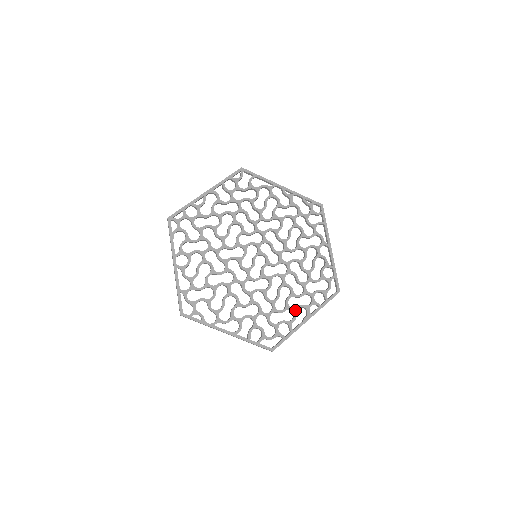
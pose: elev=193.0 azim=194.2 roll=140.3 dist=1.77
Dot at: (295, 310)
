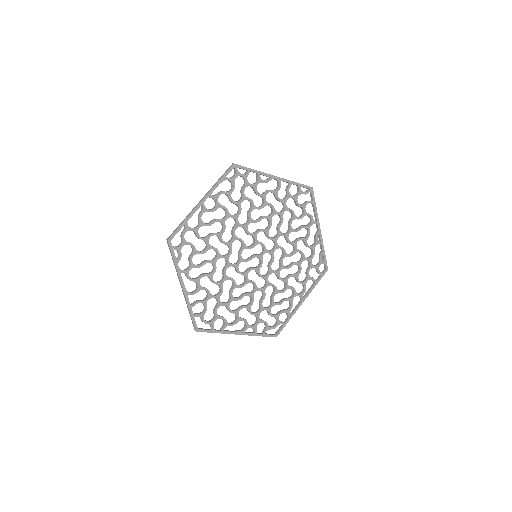
Dot at: (239, 319)
